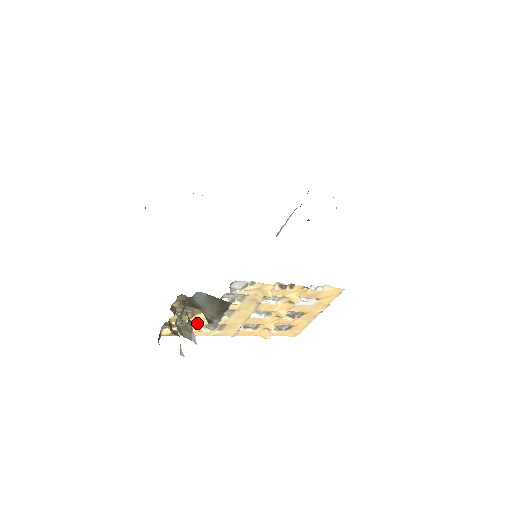
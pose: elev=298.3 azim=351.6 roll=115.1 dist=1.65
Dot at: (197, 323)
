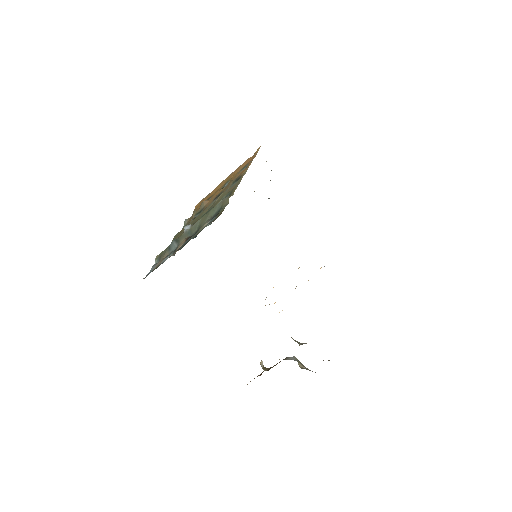
Dot at: occluded
